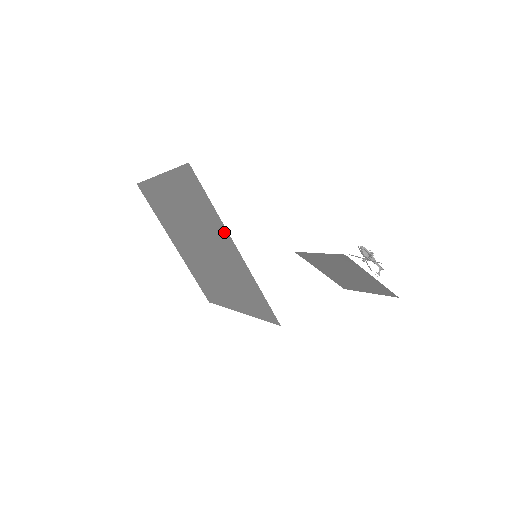
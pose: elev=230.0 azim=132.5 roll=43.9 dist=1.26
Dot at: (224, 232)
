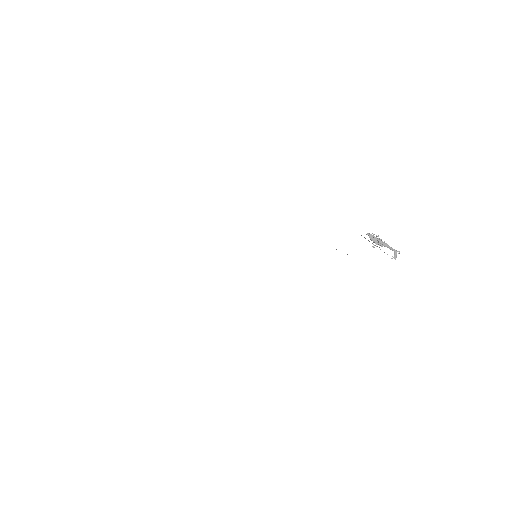
Dot at: occluded
